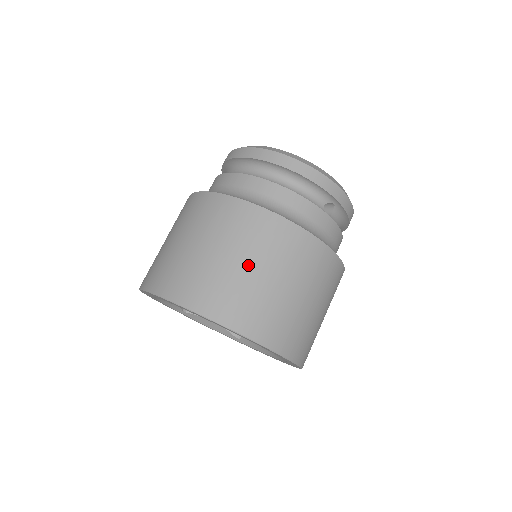
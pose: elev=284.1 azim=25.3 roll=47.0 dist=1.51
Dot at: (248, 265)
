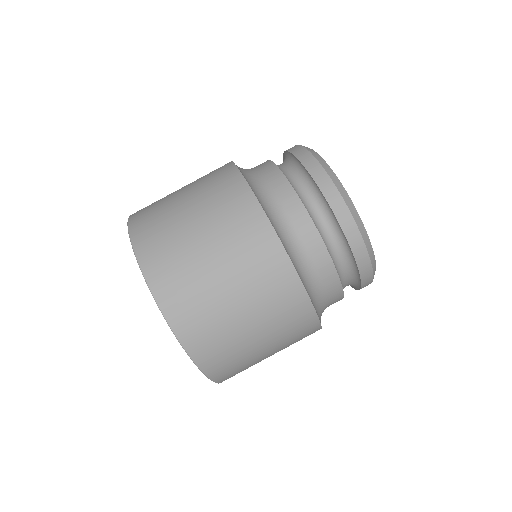
Dot at: (262, 344)
